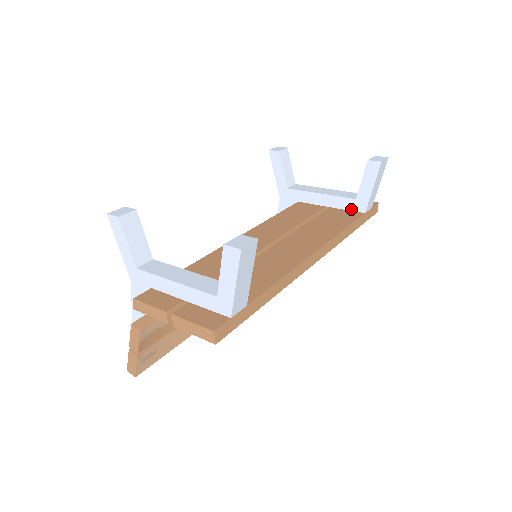
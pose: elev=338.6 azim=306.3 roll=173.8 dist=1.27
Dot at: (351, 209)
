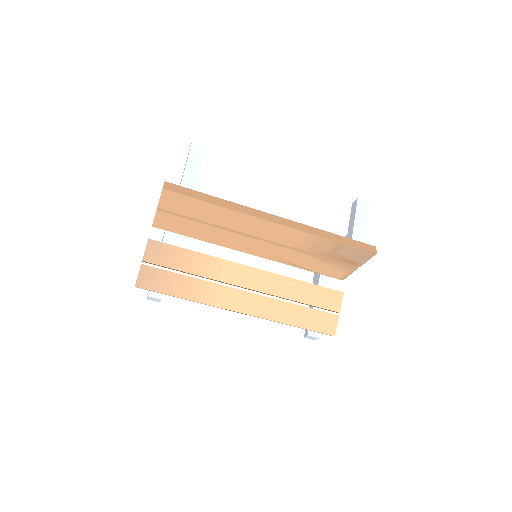
Dot at: occluded
